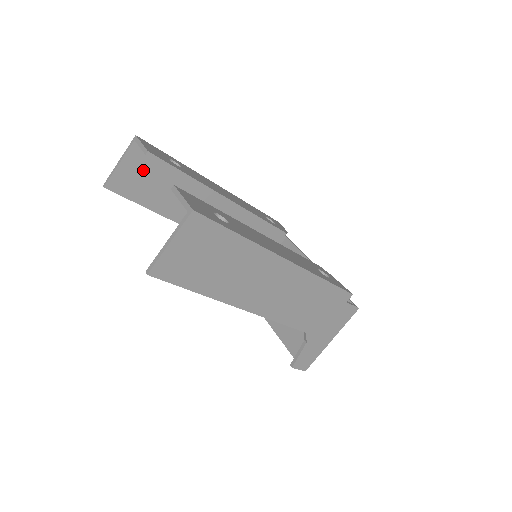
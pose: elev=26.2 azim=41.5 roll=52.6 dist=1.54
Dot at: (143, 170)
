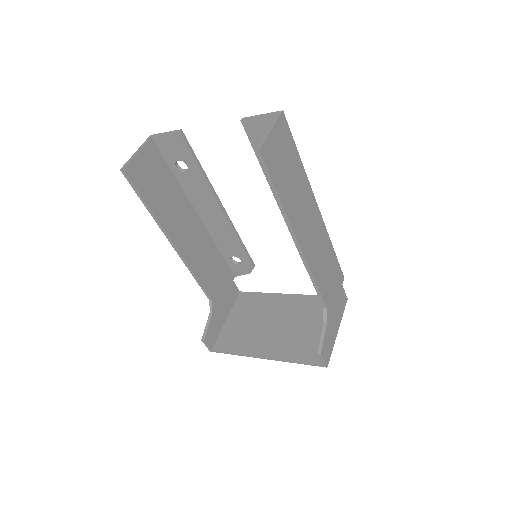
Dot at: (153, 168)
